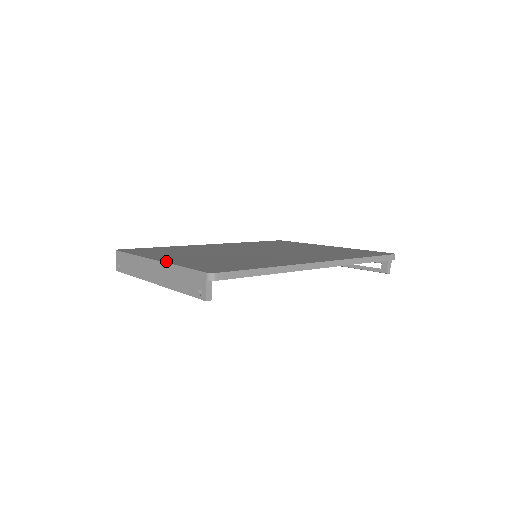
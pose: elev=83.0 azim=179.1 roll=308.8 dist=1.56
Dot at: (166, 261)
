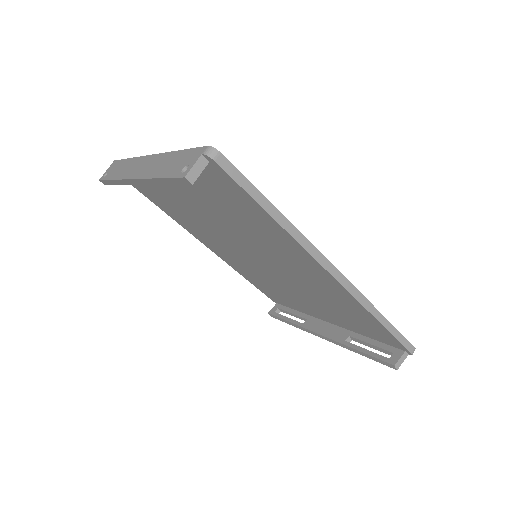
Dot at: occluded
